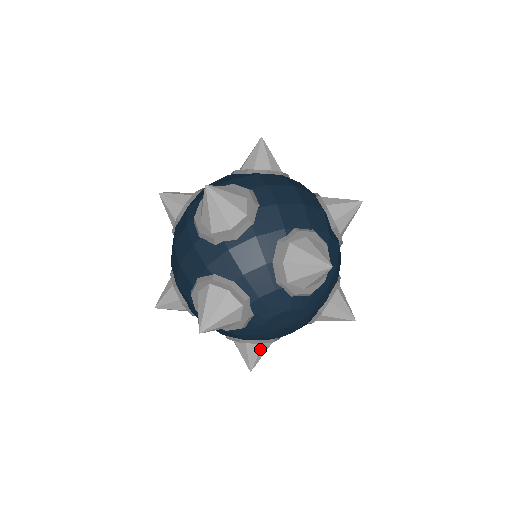
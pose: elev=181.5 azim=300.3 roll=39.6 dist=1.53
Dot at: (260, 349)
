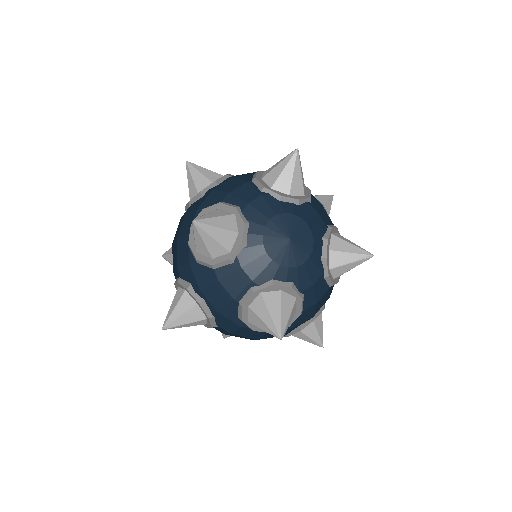
Dot at: (281, 301)
